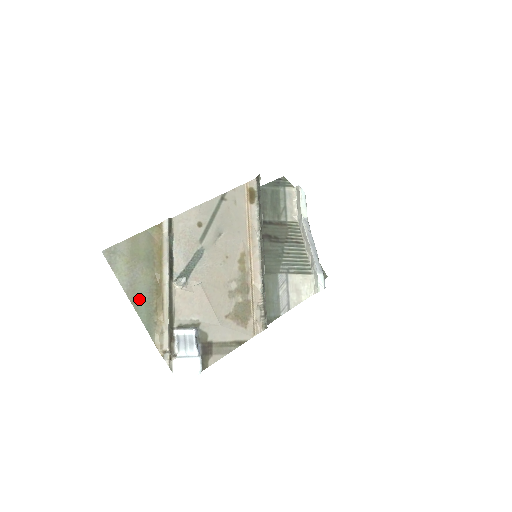
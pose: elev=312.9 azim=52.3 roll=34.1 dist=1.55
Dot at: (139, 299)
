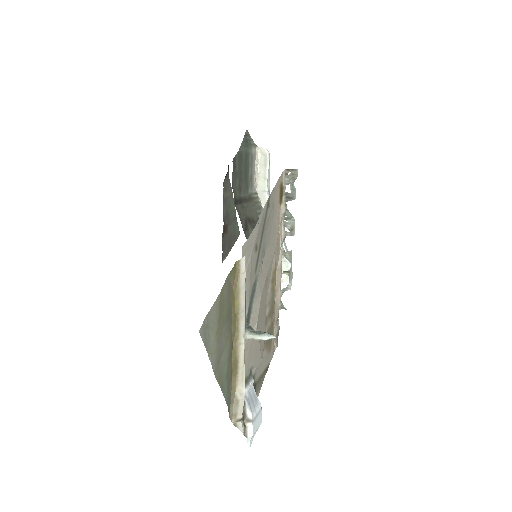
Dot at: (223, 374)
